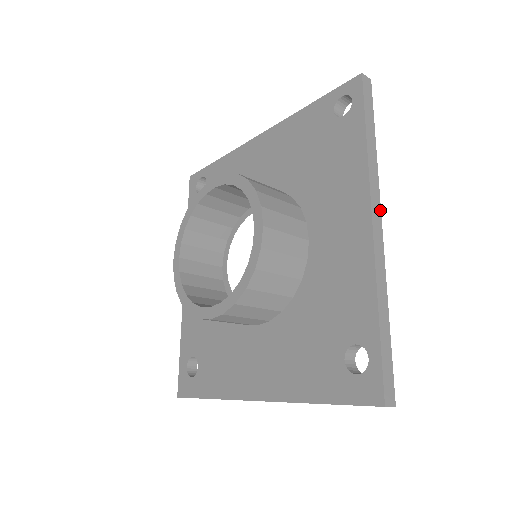
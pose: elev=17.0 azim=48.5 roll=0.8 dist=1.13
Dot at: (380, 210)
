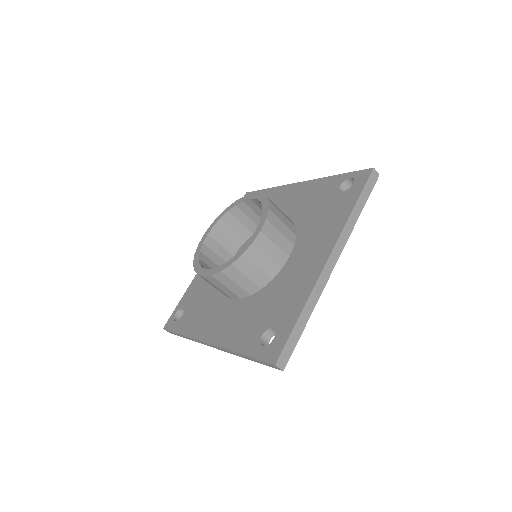
Dot at: occluded
